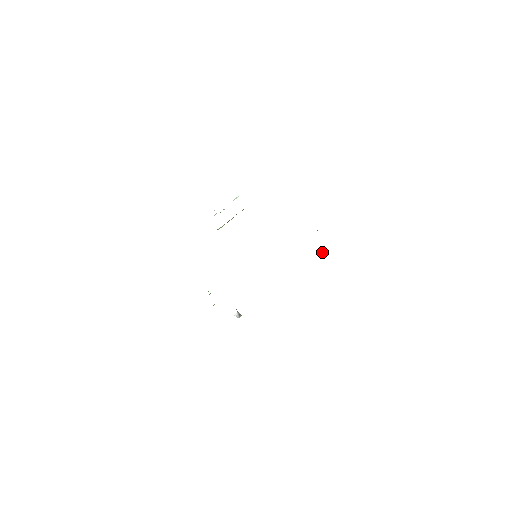
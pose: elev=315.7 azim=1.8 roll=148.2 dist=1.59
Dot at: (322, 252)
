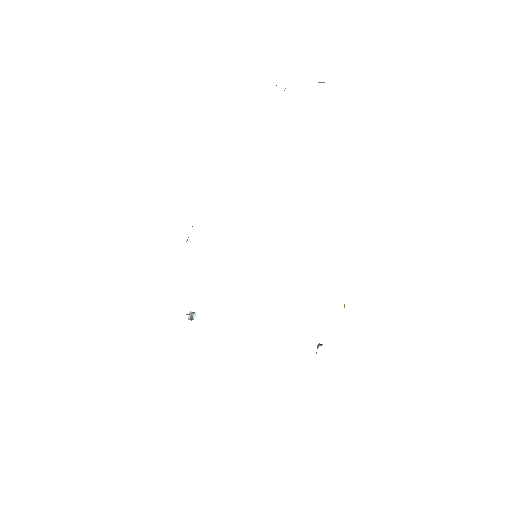
Dot at: occluded
